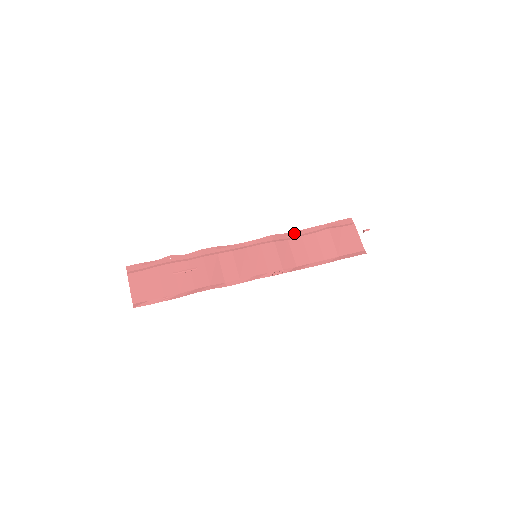
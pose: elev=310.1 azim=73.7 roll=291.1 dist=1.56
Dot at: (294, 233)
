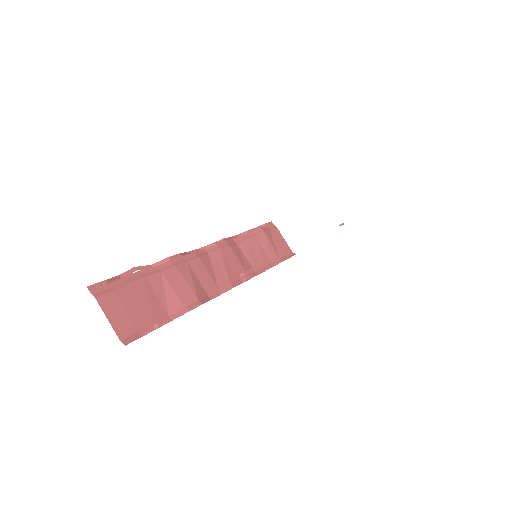
Dot at: (236, 237)
